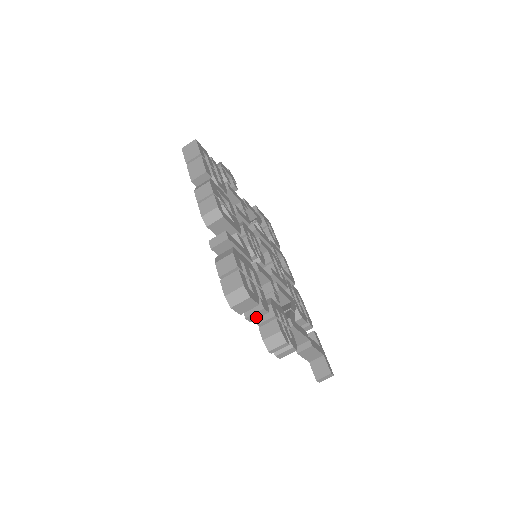
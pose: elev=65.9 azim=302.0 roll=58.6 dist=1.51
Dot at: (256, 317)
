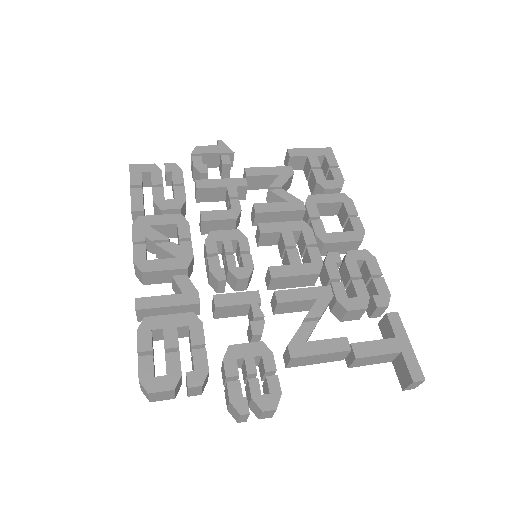
Dot at: (198, 391)
